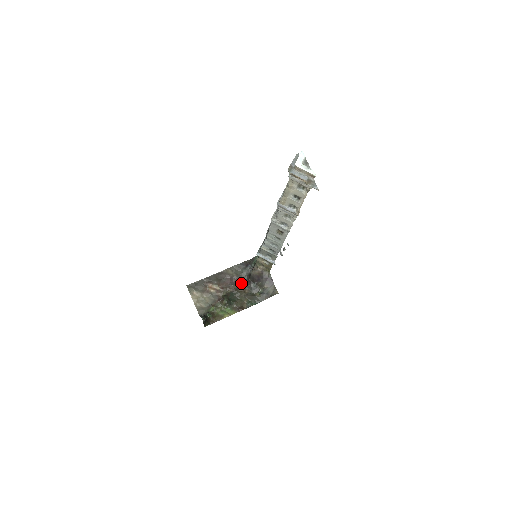
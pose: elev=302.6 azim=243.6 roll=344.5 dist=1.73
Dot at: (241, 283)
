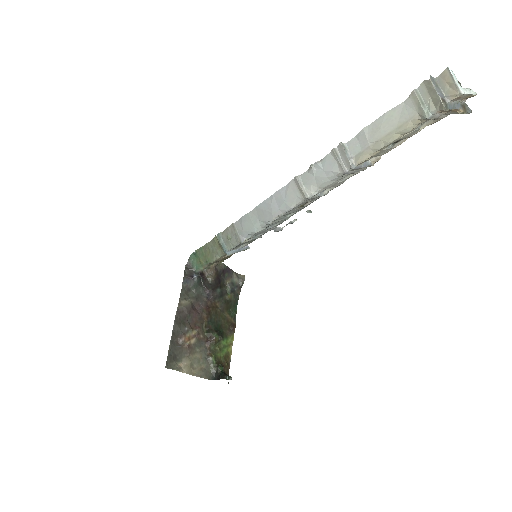
Dot at: (205, 302)
